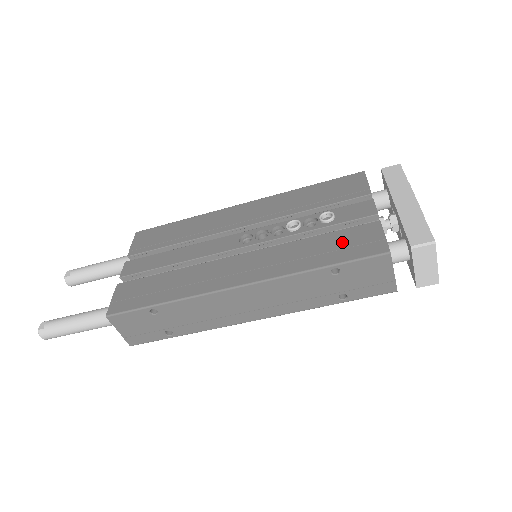
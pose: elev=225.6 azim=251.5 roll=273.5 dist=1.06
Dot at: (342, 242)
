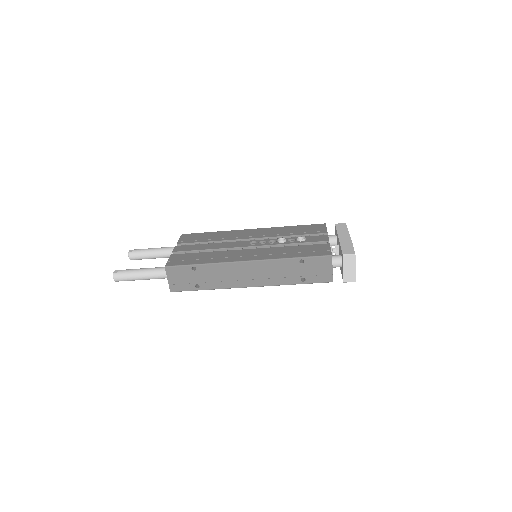
Dot at: (308, 249)
